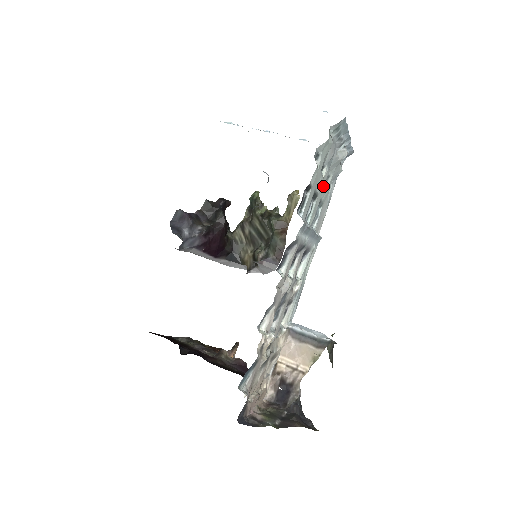
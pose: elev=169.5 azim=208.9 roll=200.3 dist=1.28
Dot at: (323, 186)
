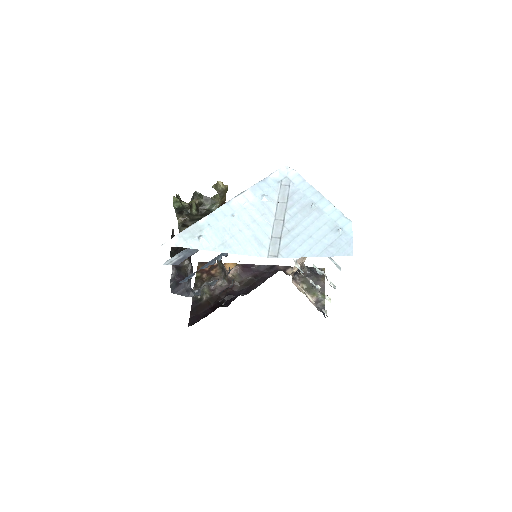
Dot at: occluded
